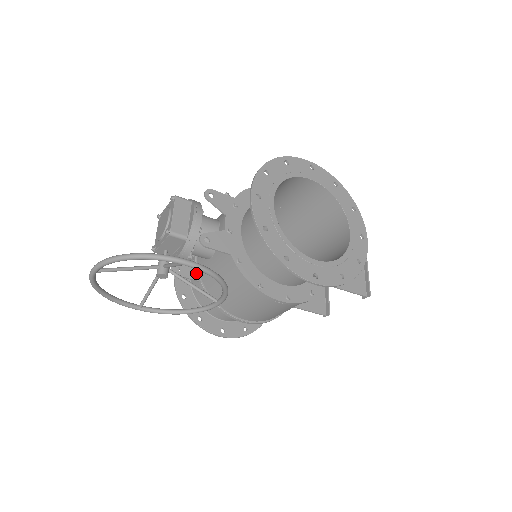
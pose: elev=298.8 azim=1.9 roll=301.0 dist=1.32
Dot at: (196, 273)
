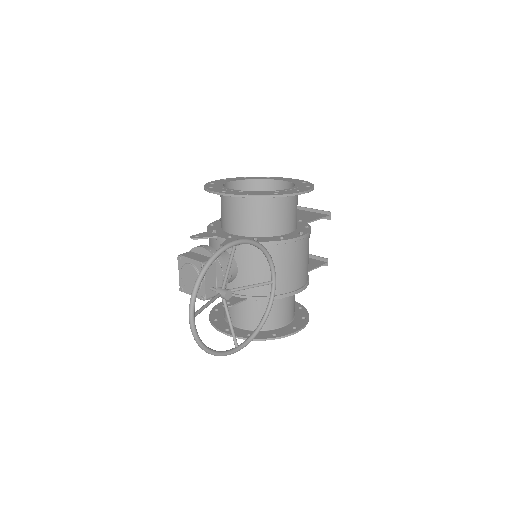
Dot at: (240, 298)
